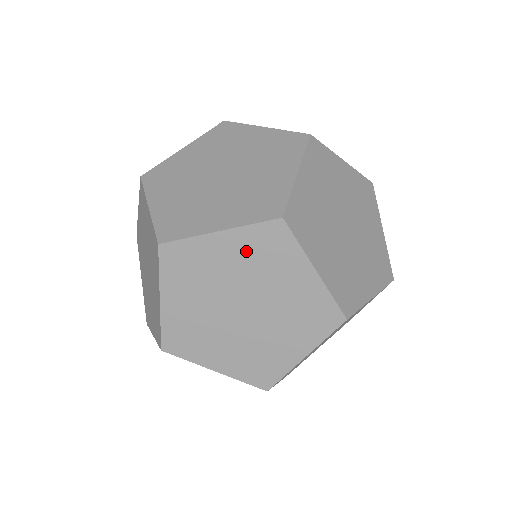
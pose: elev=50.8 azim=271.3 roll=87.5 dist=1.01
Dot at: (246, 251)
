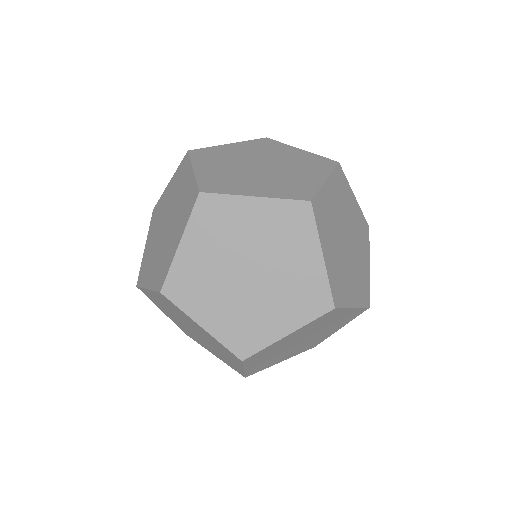
Dot at: (166, 303)
